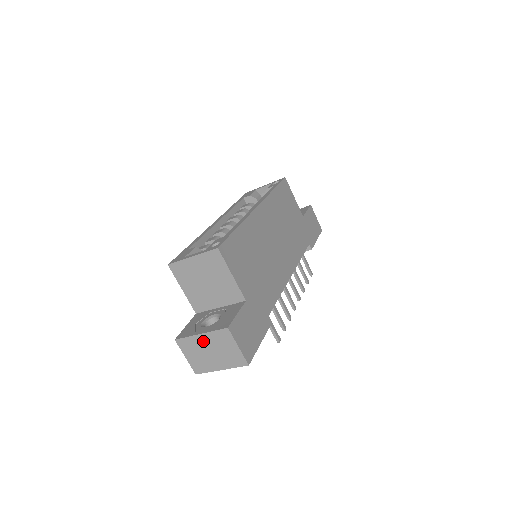
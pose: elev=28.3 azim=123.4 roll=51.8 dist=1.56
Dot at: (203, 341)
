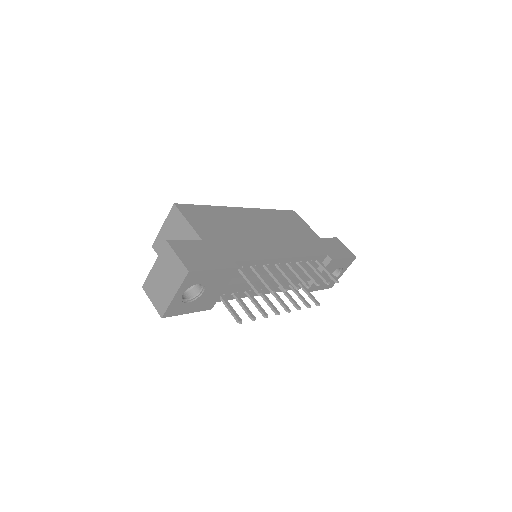
Dot at: (157, 271)
